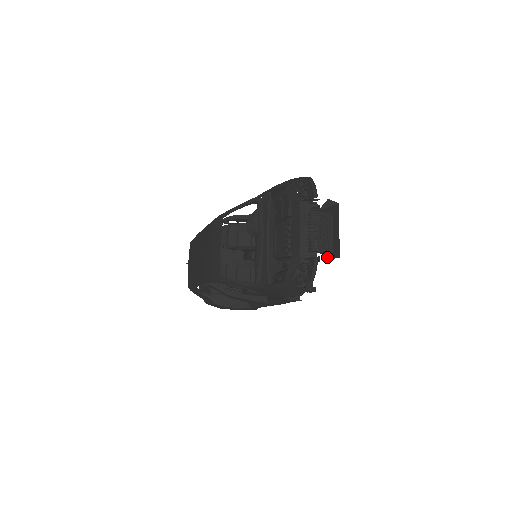
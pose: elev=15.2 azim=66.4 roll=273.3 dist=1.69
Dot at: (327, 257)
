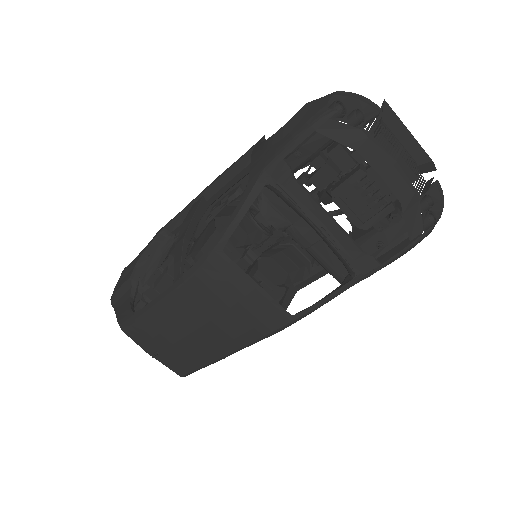
Dot at: (431, 171)
